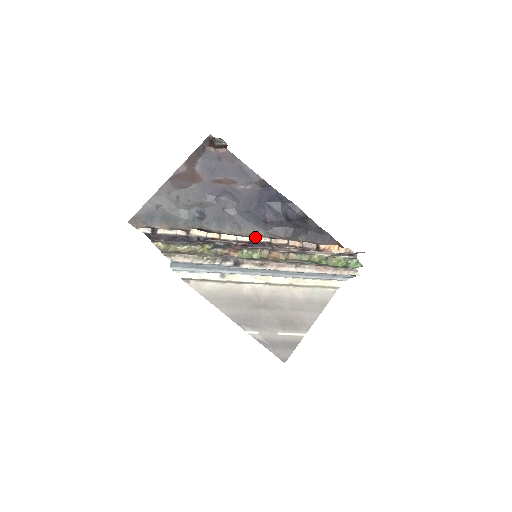
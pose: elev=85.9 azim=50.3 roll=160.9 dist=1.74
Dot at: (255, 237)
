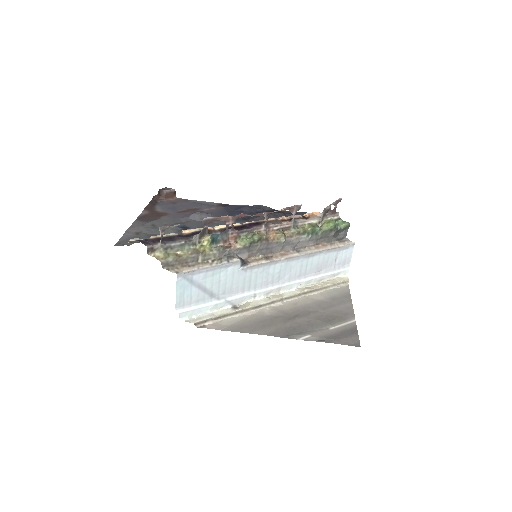
Dot at: occluded
